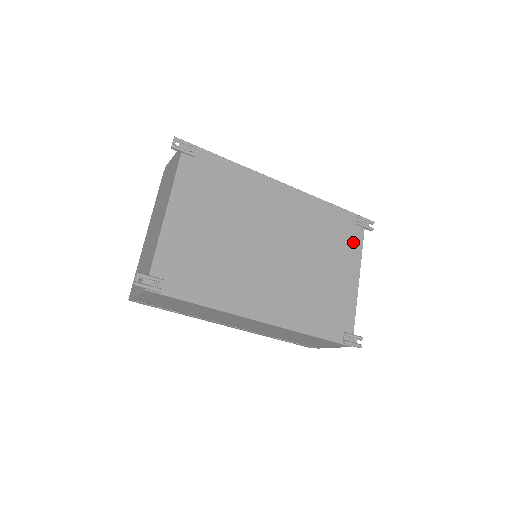
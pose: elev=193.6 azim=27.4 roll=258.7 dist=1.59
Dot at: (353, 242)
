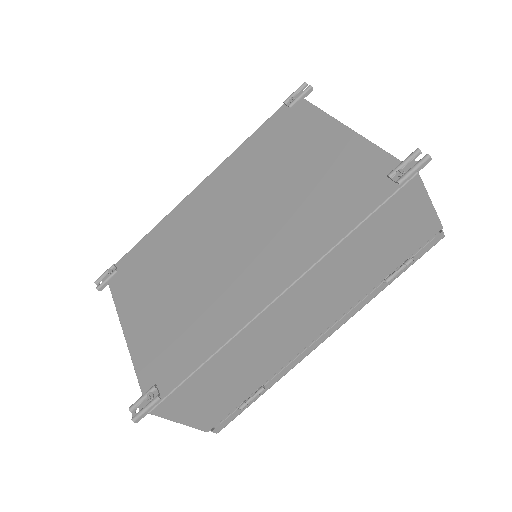
Dot at: (303, 120)
